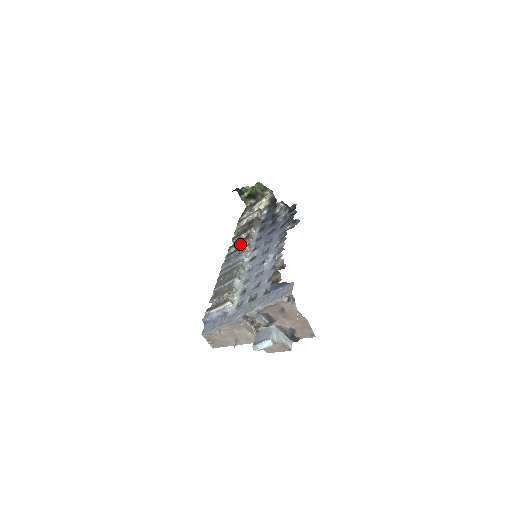
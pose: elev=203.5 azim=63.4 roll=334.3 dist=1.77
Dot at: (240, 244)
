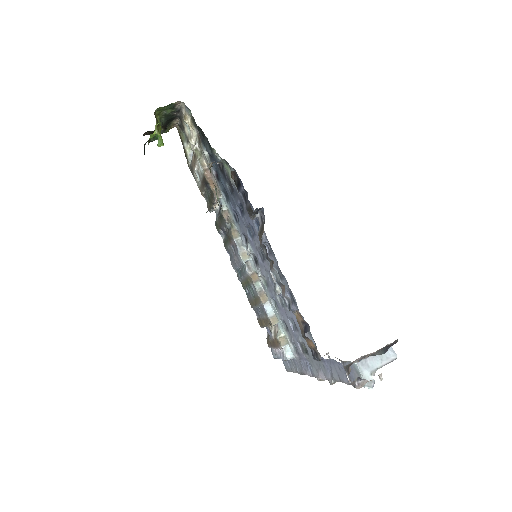
Dot at: occluded
